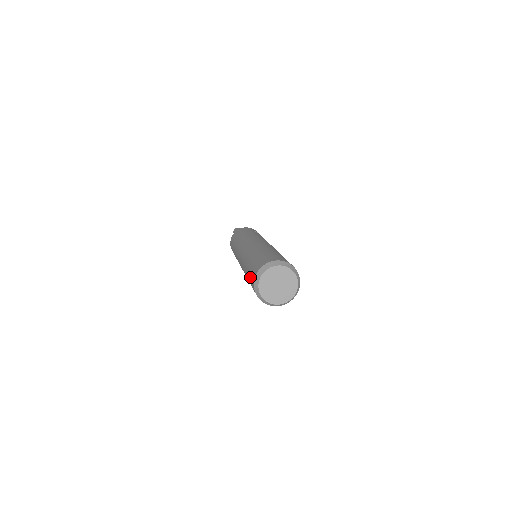
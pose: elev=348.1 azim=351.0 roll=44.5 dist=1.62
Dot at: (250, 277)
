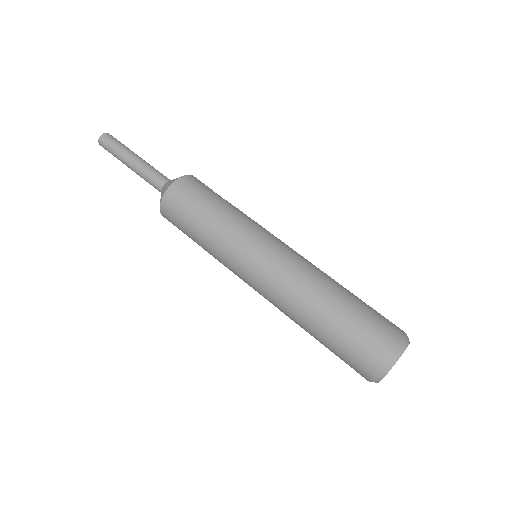
Dot at: (349, 356)
